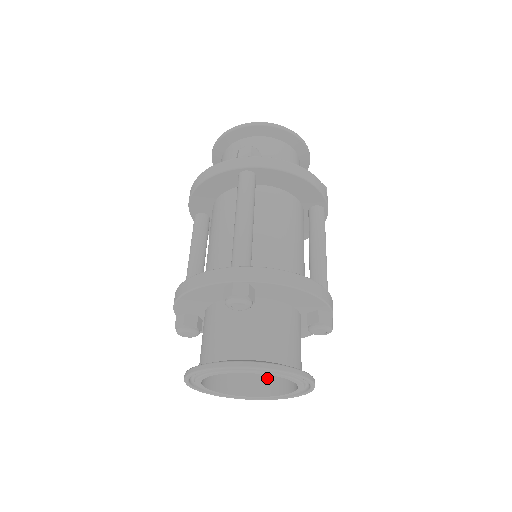
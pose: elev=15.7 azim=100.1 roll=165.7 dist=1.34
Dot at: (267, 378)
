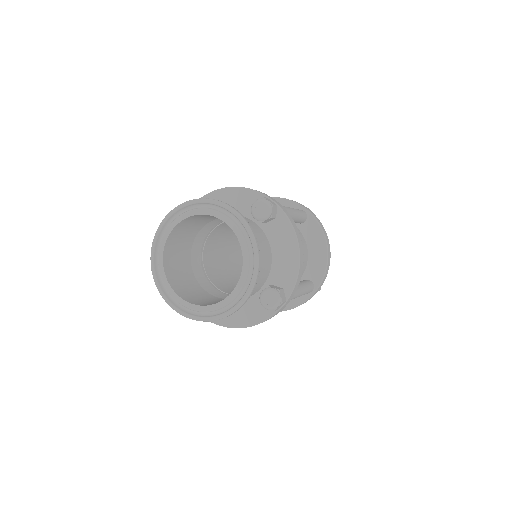
Dot at: occluded
